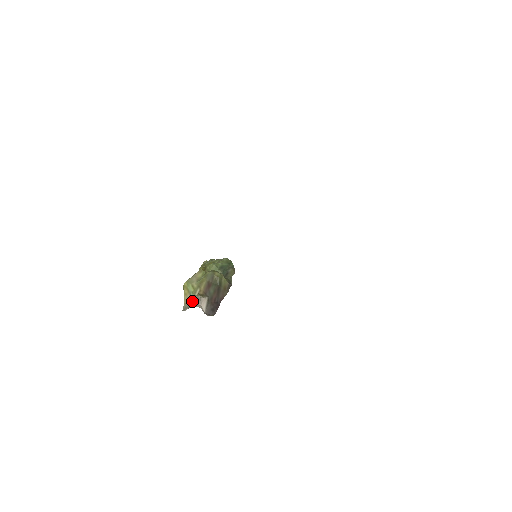
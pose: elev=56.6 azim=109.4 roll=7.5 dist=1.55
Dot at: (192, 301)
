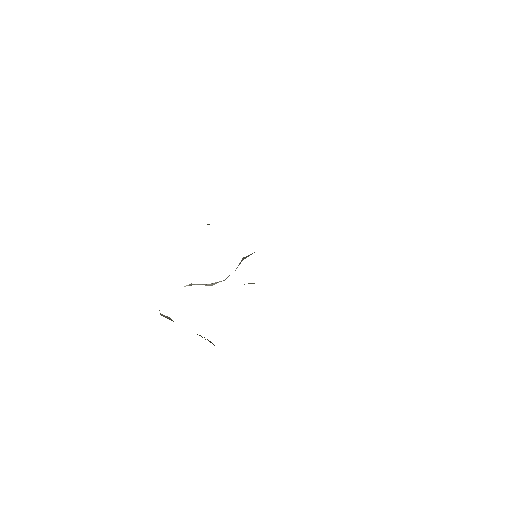
Dot at: occluded
